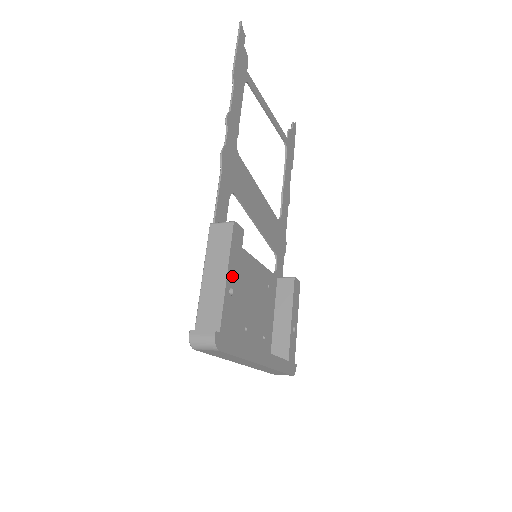
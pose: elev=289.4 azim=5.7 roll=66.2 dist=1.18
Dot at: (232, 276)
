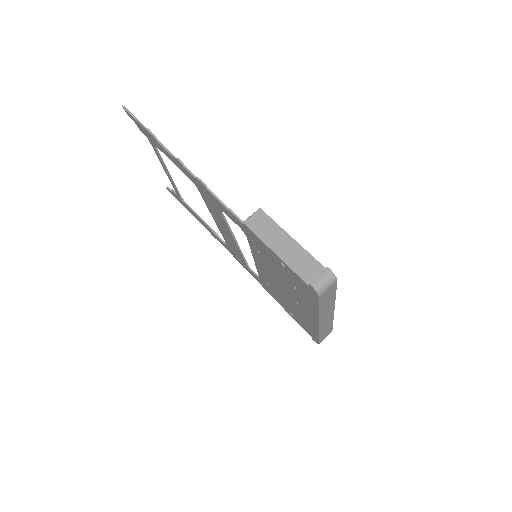
Dot at: occluded
